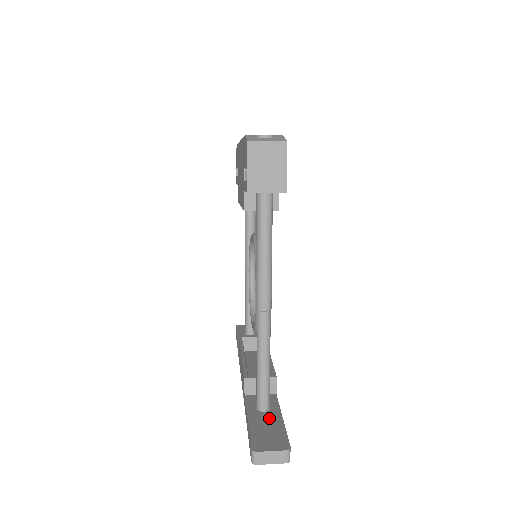
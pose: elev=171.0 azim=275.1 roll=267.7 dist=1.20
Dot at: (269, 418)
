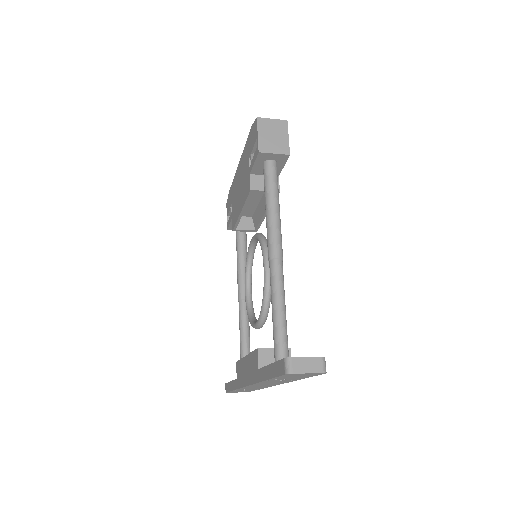
Dot at: occluded
